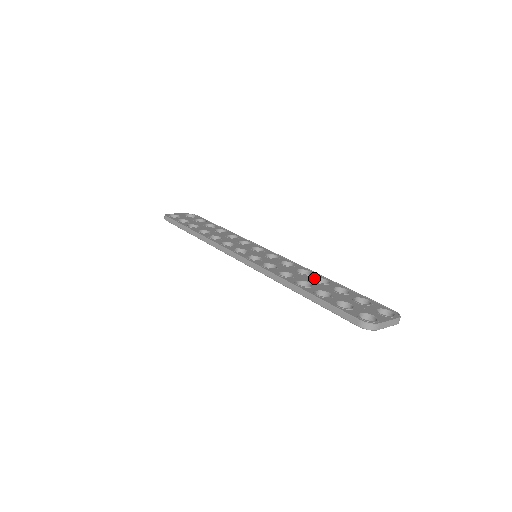
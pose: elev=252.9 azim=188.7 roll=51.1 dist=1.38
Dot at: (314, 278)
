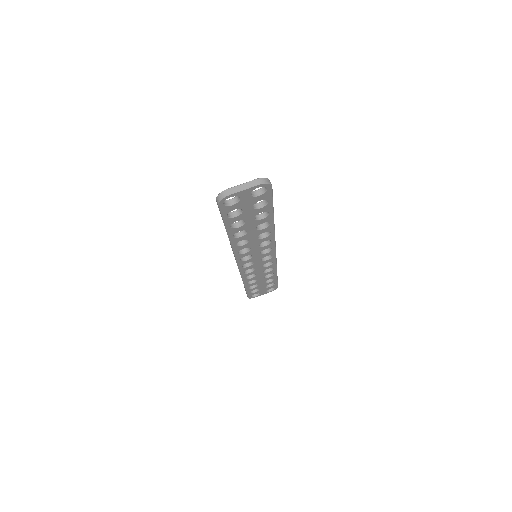
Dot at: (258, 225)
